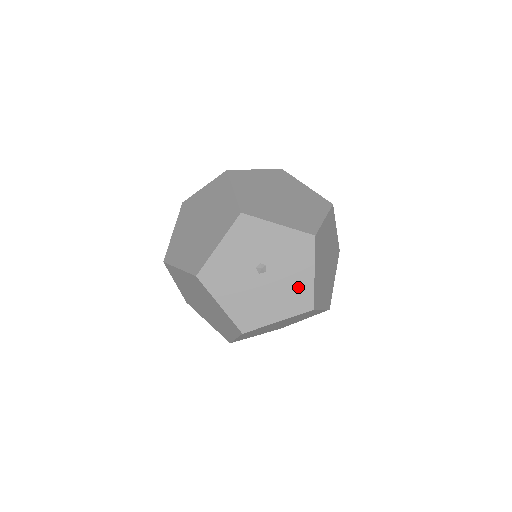
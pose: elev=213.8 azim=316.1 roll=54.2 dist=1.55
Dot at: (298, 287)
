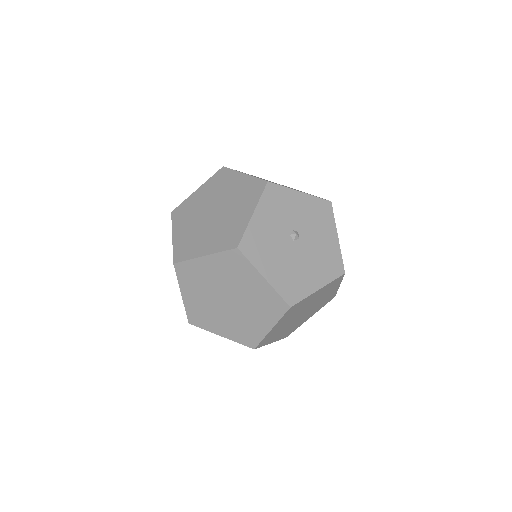
Dot at: (328, 252)
